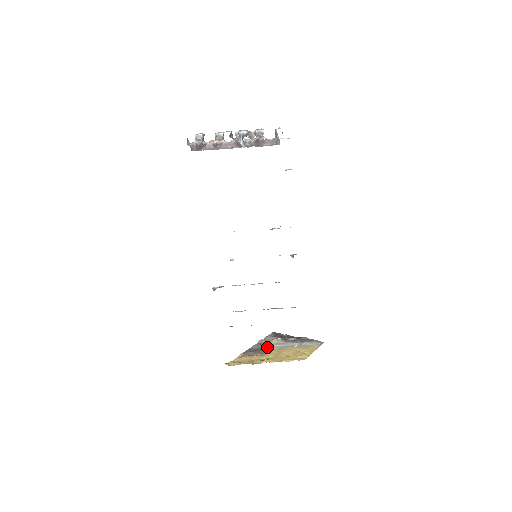
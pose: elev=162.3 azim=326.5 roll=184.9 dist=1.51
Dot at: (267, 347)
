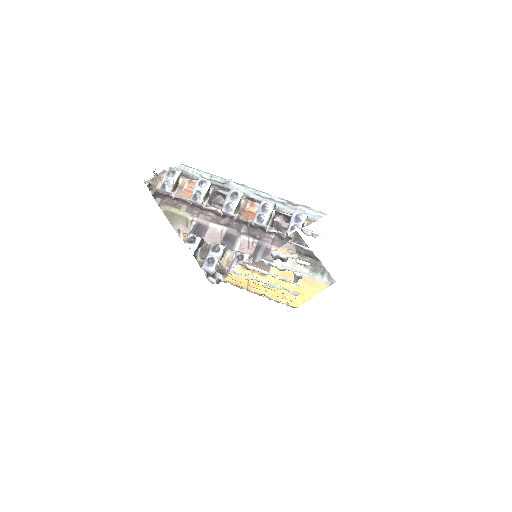
Dot at: (275, 262)
